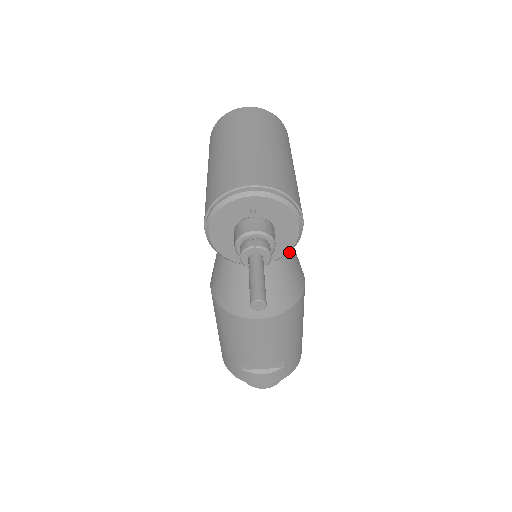
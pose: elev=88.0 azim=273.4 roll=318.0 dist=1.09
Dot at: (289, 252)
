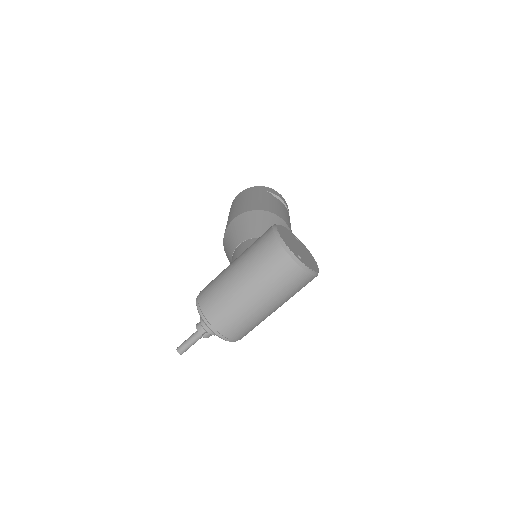
Dot at: occluded
